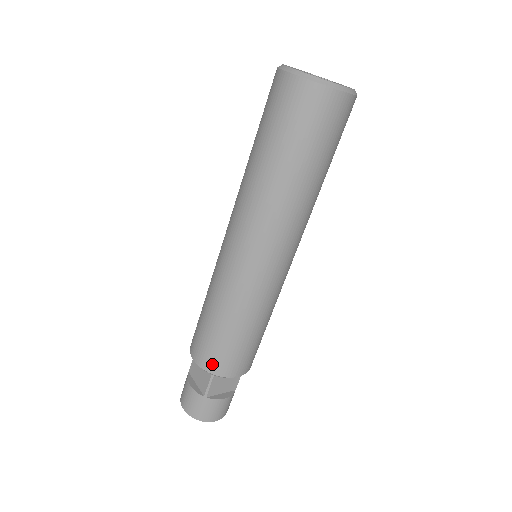
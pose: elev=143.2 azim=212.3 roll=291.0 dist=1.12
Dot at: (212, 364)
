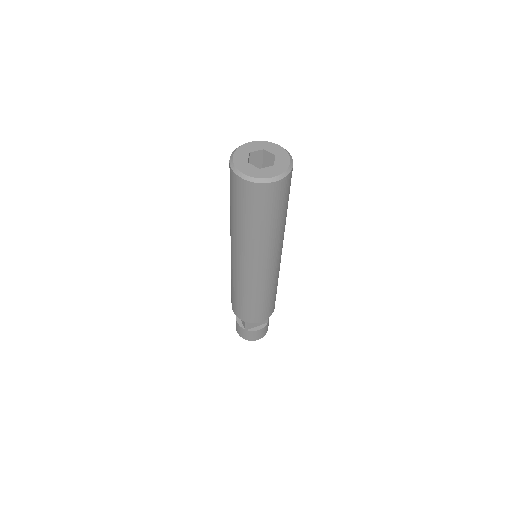
Dot at: (242, 317)
